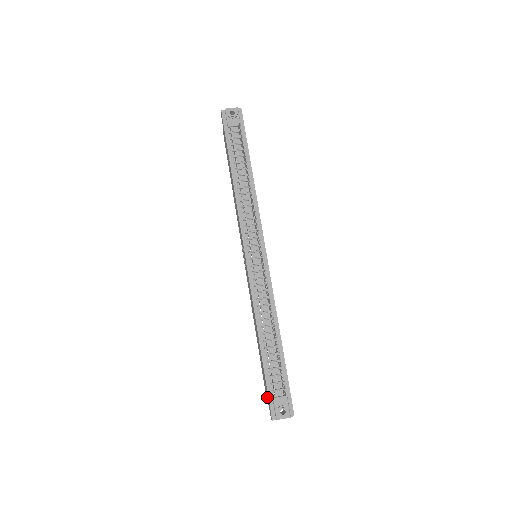
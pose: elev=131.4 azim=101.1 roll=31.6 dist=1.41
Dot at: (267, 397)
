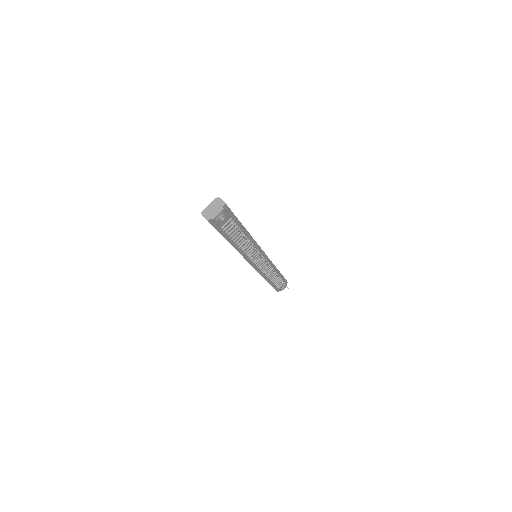
Dot at: occluded
